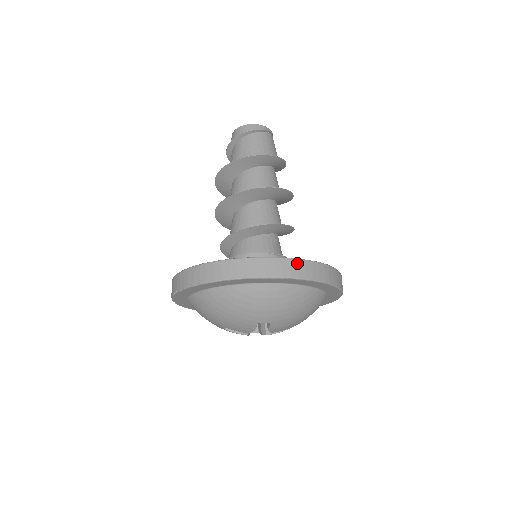
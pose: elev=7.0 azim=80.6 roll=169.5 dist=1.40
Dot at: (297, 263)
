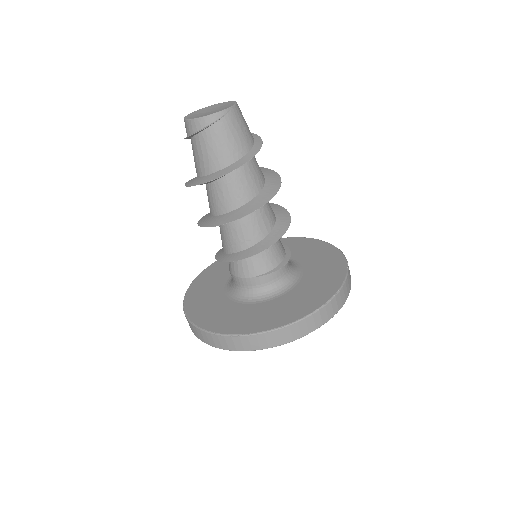
Dot at: (255, 338)
